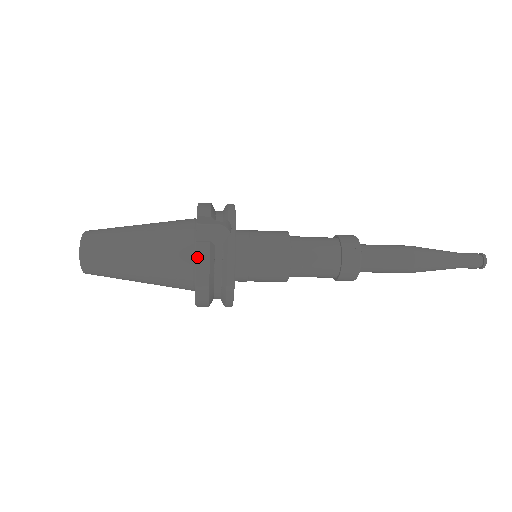
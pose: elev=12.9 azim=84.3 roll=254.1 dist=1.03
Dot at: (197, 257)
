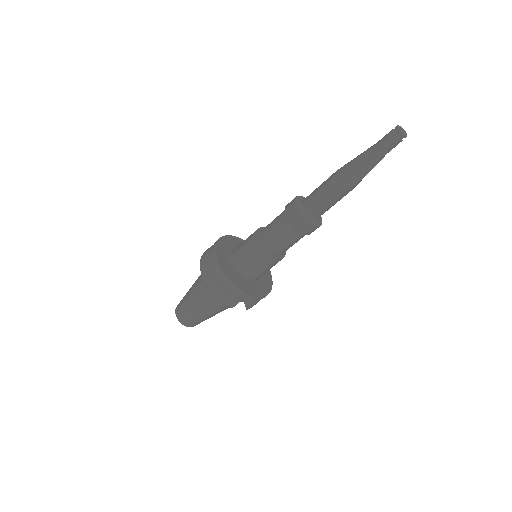
Dot at: occluded
